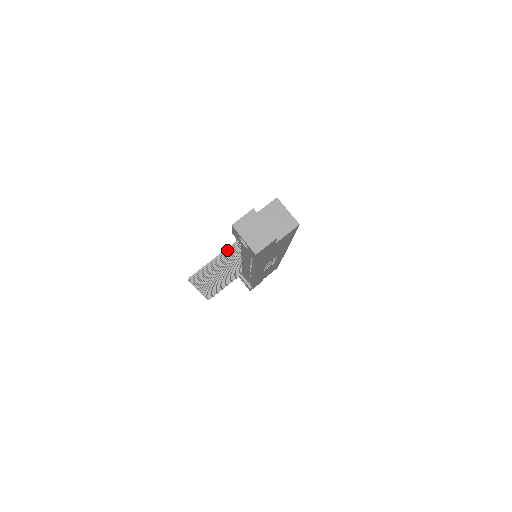
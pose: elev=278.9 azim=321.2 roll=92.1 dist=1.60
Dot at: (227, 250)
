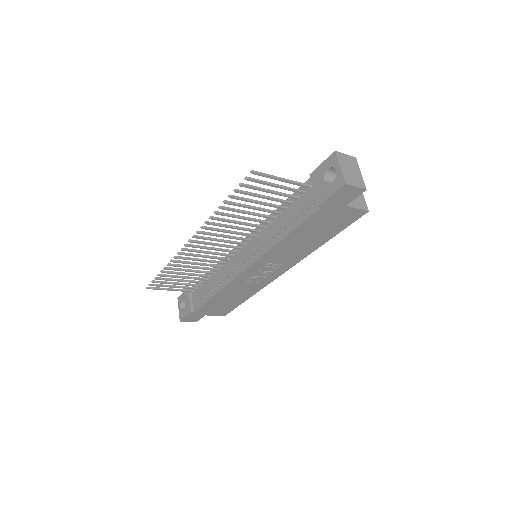
Dot at: (296, 182)
